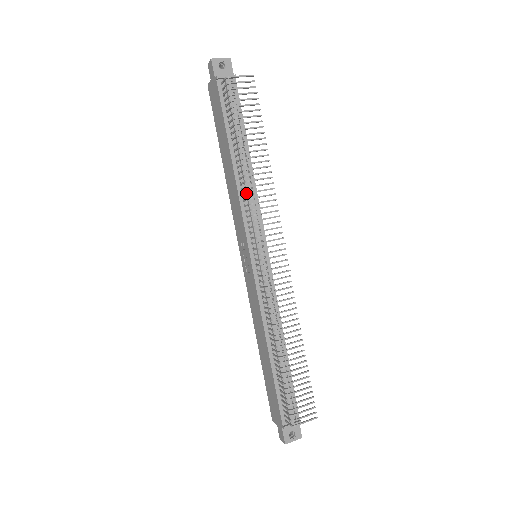
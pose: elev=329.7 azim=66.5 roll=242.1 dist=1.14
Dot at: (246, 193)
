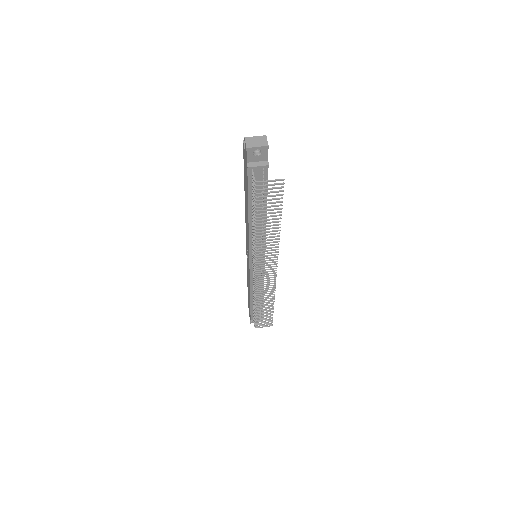
Dot at: (253, 244)
